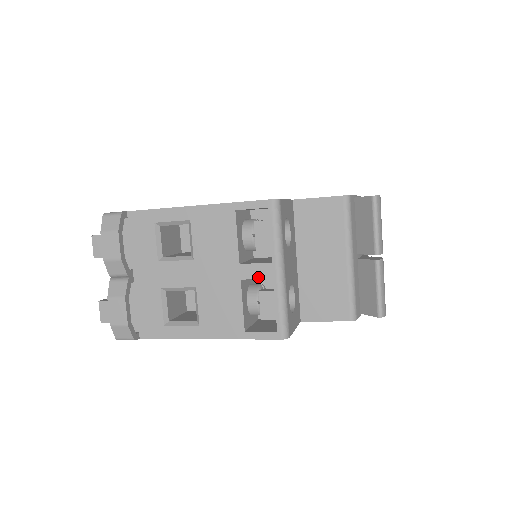
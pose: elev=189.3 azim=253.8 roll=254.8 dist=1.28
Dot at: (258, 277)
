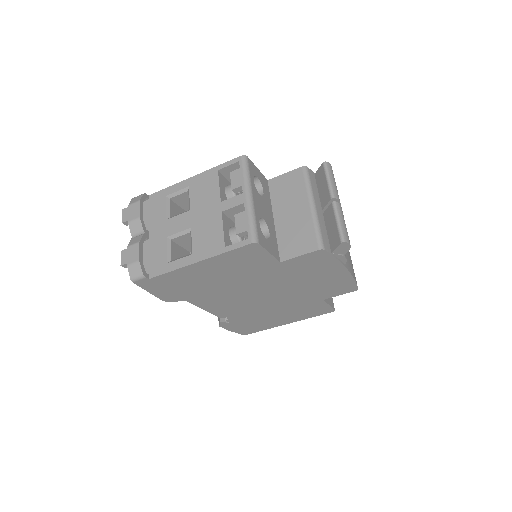
Dot at: (233, 206)
